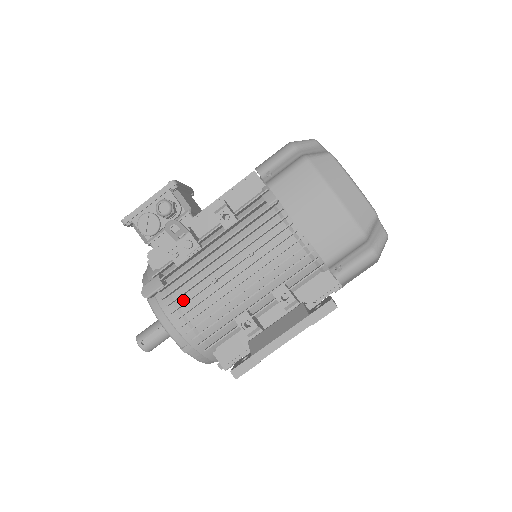
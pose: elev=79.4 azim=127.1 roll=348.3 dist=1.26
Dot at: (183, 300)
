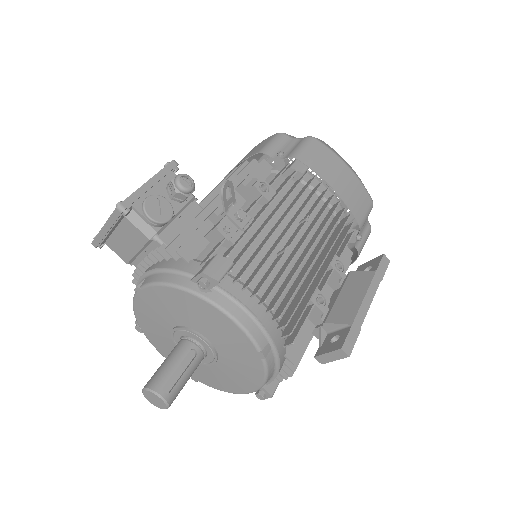
Dot at: (255, 282)
